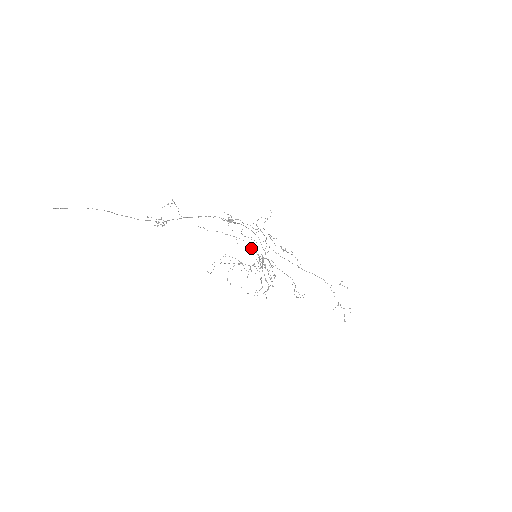
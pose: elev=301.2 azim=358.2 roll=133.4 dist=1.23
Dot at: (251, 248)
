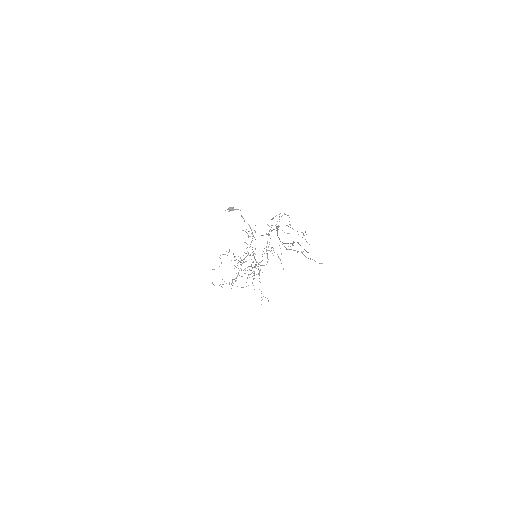
Dot at: occluded
